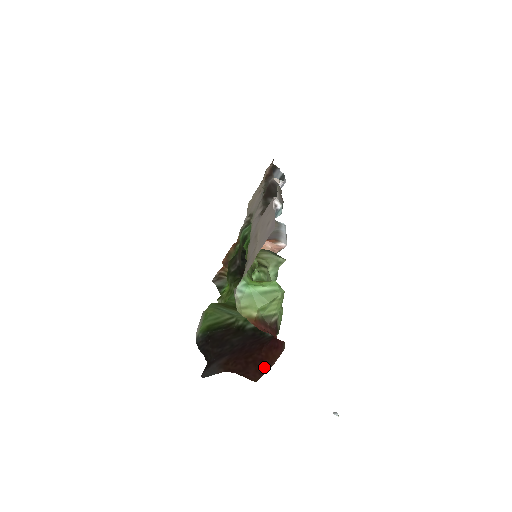
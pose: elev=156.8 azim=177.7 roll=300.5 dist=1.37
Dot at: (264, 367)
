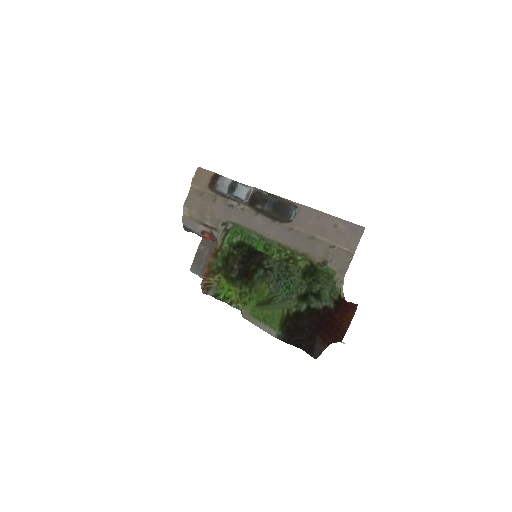
Dot at: (344, 329)
